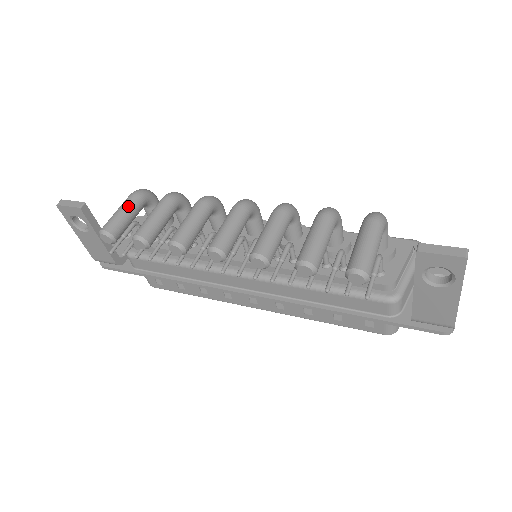
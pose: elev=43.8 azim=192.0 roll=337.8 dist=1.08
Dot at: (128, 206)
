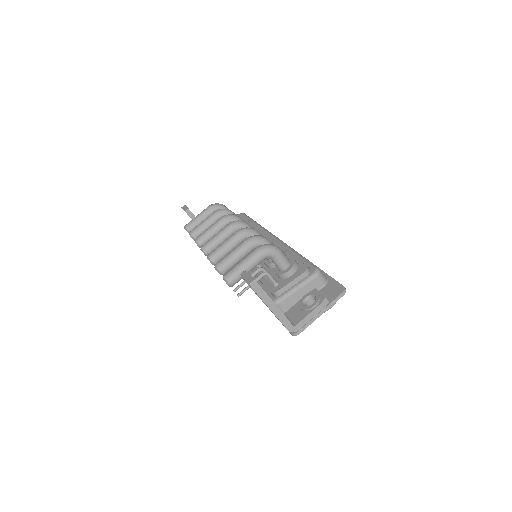
Dot at: (202, 214)
